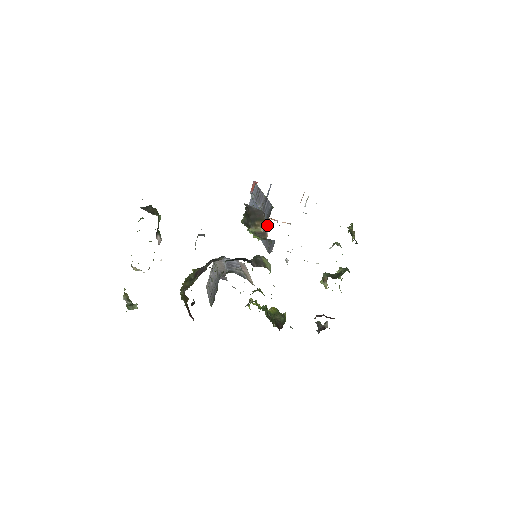
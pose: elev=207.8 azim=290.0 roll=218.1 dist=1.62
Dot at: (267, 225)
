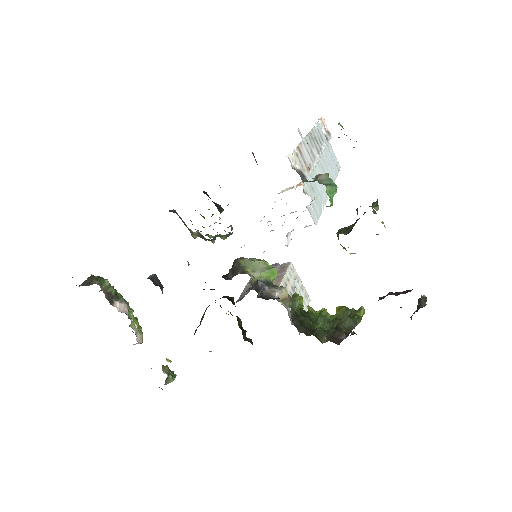
Dot at: occluded
